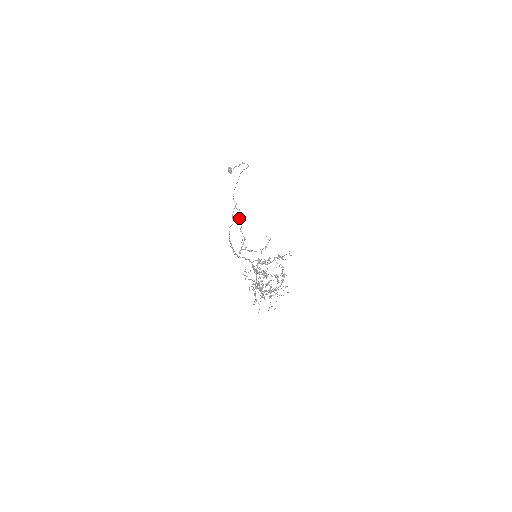
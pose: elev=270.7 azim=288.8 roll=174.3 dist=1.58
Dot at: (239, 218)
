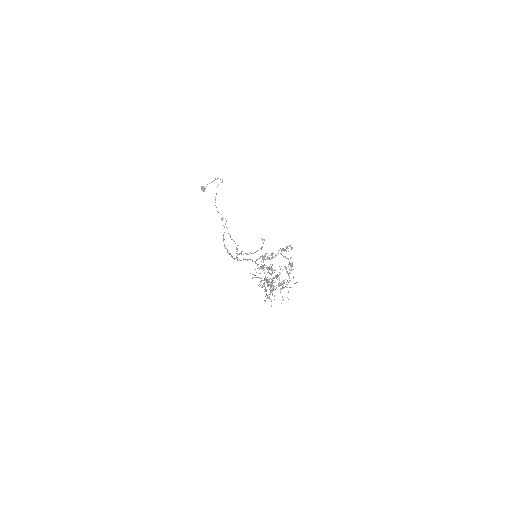
Dot at: occluded
